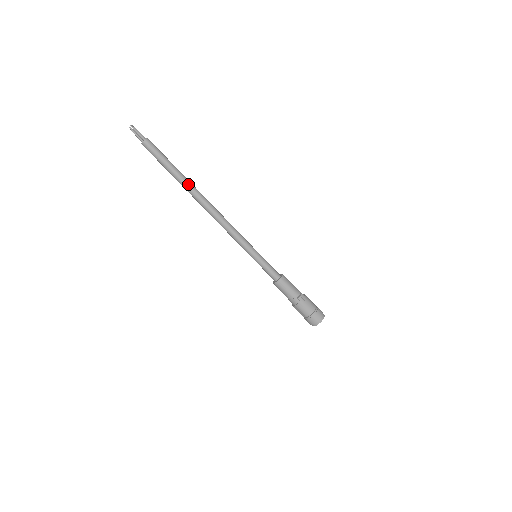
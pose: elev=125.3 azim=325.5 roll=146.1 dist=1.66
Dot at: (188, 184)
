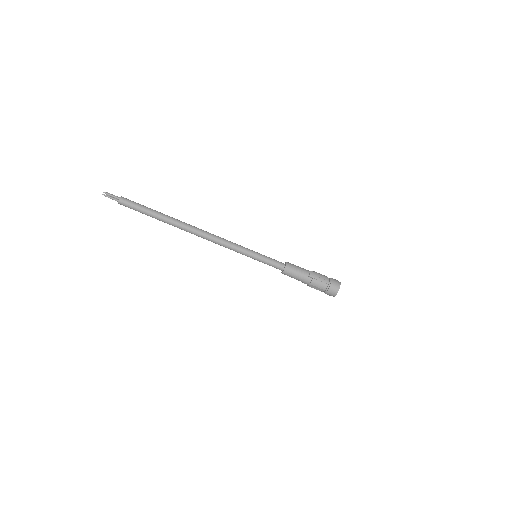
Dot at: (171, 219)
